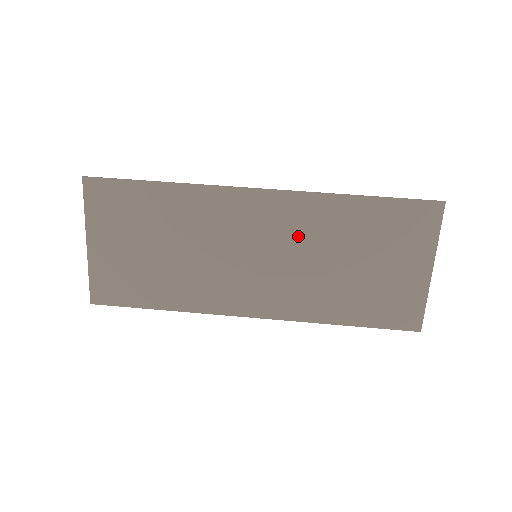
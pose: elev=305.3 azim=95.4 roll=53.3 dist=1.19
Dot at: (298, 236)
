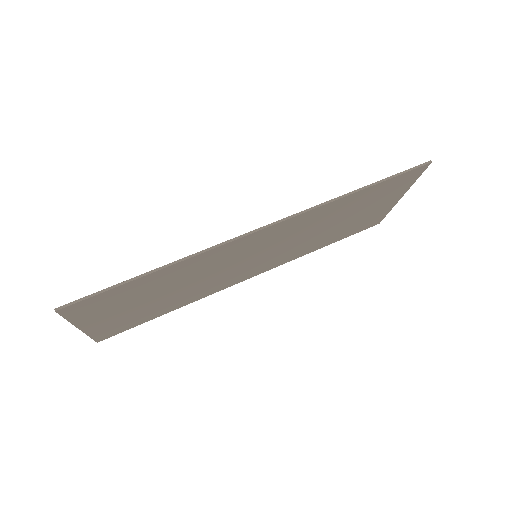
Dot at: (297, 232)
